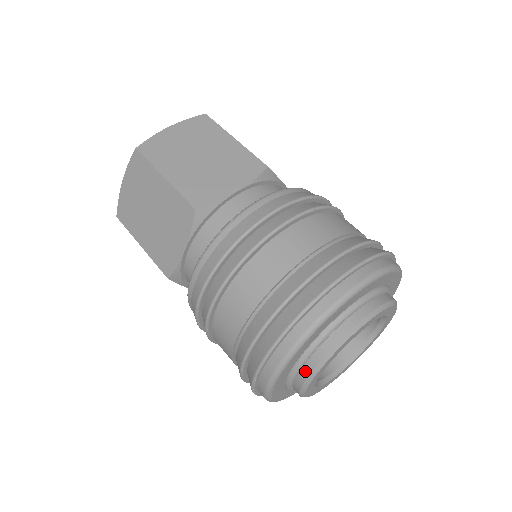
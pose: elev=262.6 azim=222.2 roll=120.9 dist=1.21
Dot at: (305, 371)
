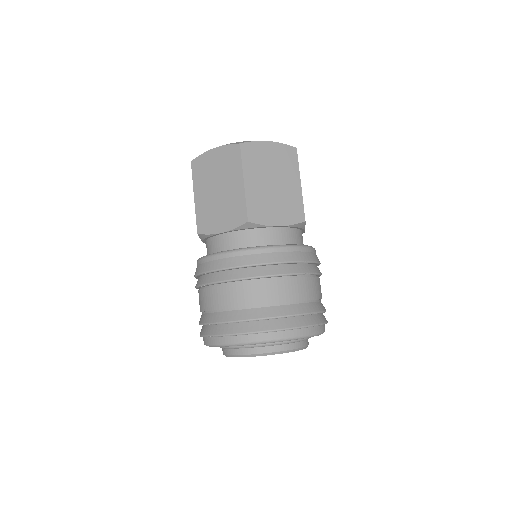
Dot at: (238, 351)
